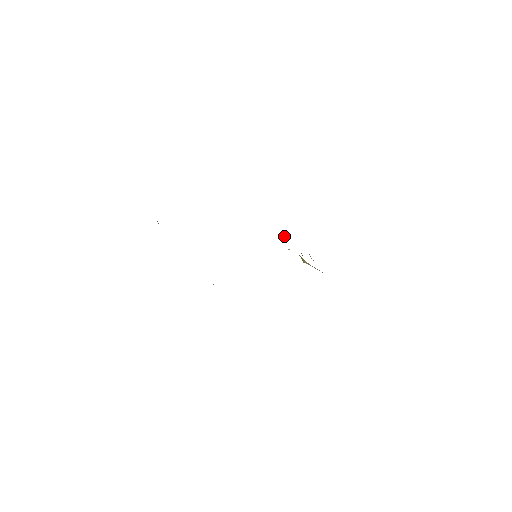
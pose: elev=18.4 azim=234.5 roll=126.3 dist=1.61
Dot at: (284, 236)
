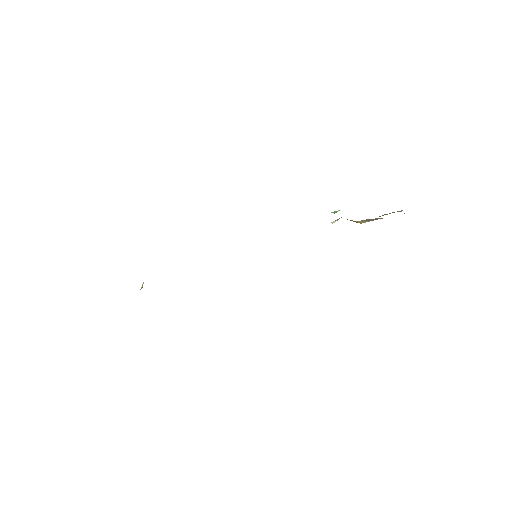
Dot at: (337, 211)
